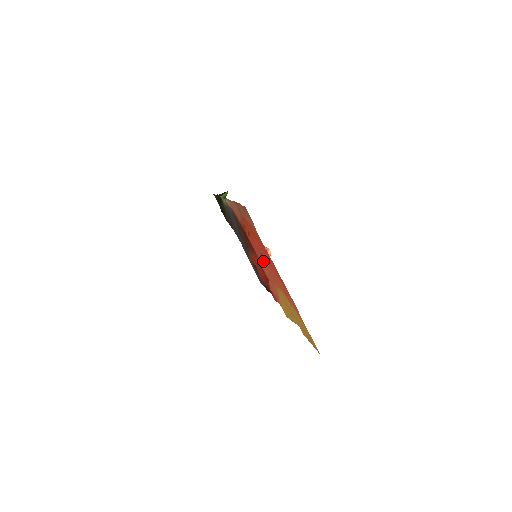
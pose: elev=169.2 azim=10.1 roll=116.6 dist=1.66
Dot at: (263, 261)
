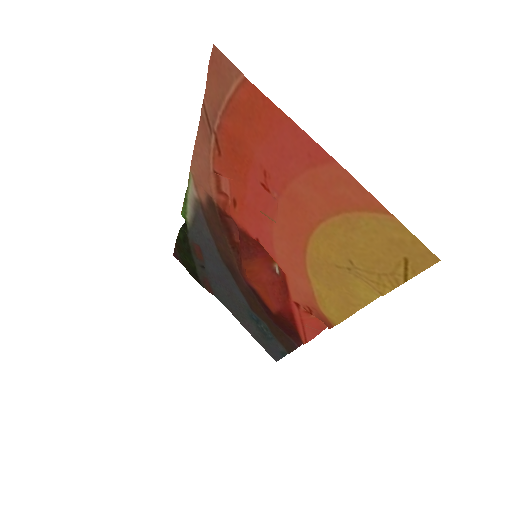
Dot at: (269, 223)
